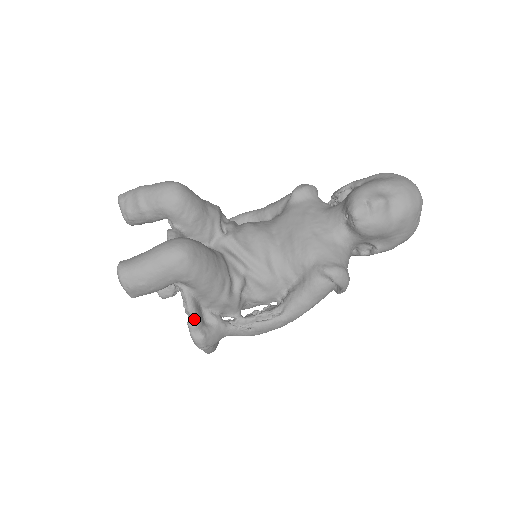
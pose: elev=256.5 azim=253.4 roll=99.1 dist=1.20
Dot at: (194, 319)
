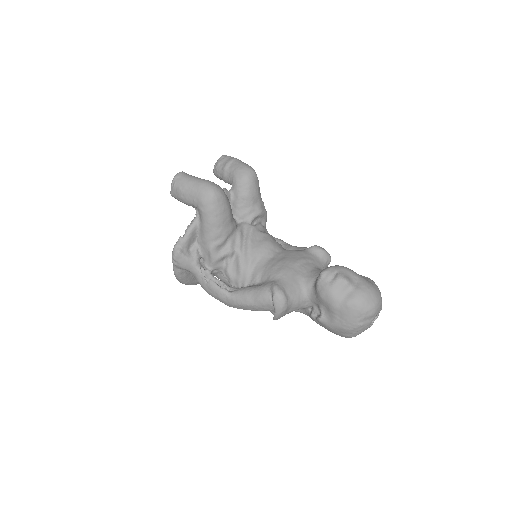
Dot at: (185, 237)
